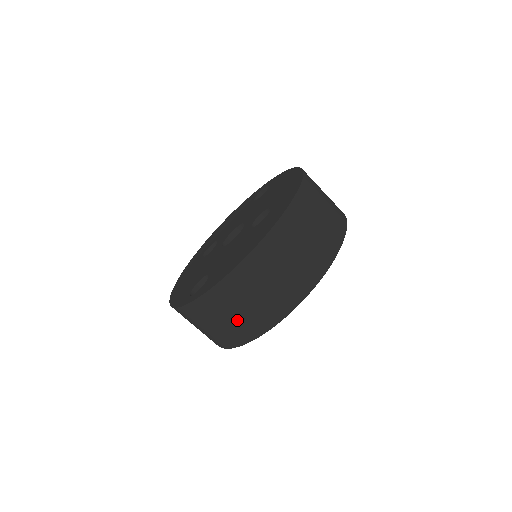
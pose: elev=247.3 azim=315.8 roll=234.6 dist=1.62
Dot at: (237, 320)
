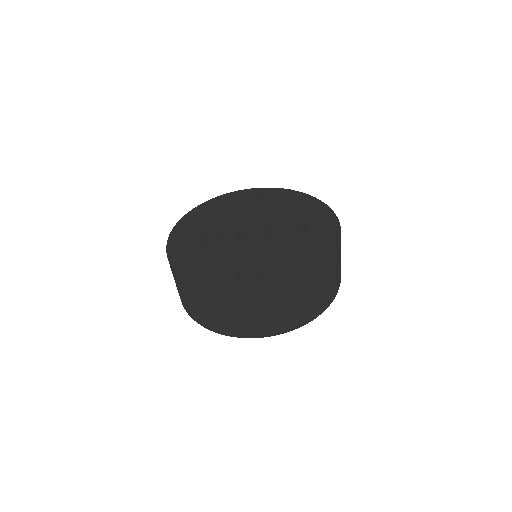
Dot at: (286, 315)
